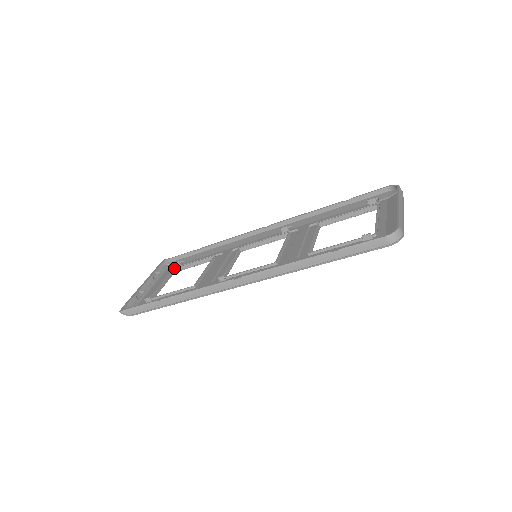
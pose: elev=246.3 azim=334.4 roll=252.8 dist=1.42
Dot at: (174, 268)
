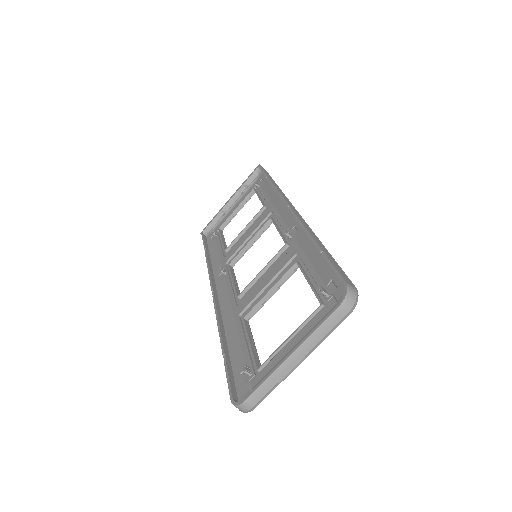
Dot at: (253, 189)
